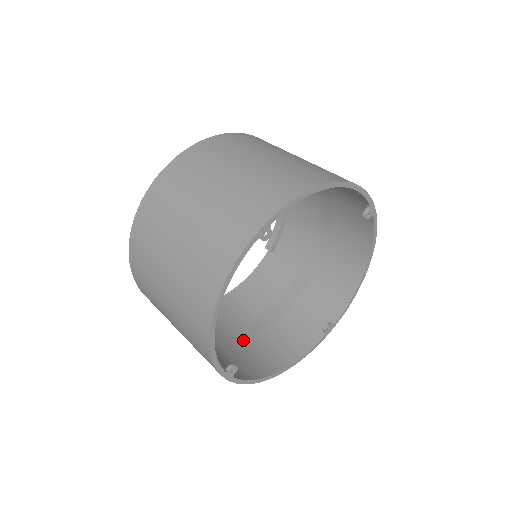
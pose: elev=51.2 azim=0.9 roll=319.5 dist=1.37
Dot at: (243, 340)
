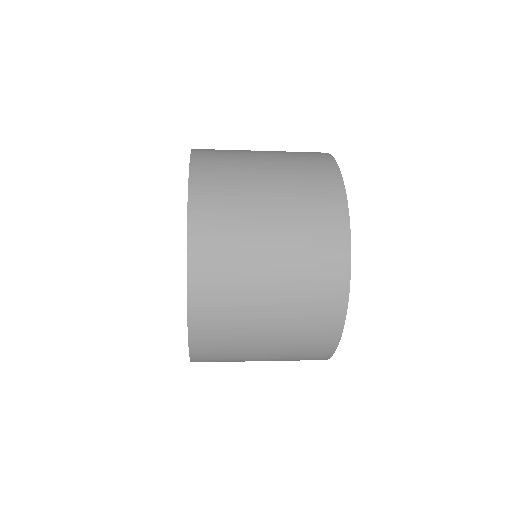
Dot at: occluded
